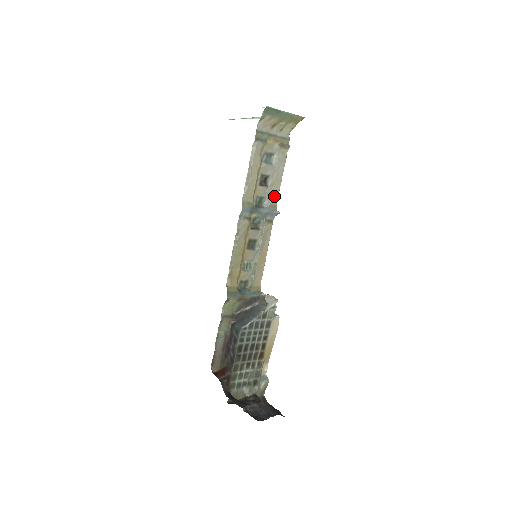
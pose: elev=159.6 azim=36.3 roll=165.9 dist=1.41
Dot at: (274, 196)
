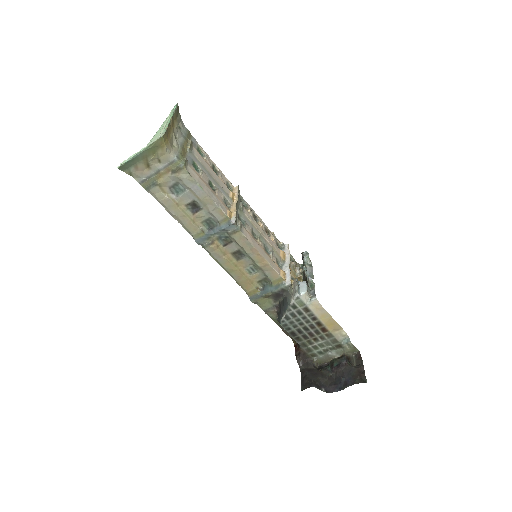
Dot at: (216, 211)
